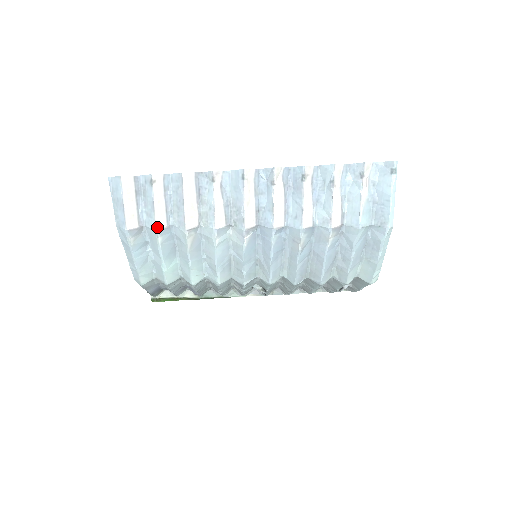
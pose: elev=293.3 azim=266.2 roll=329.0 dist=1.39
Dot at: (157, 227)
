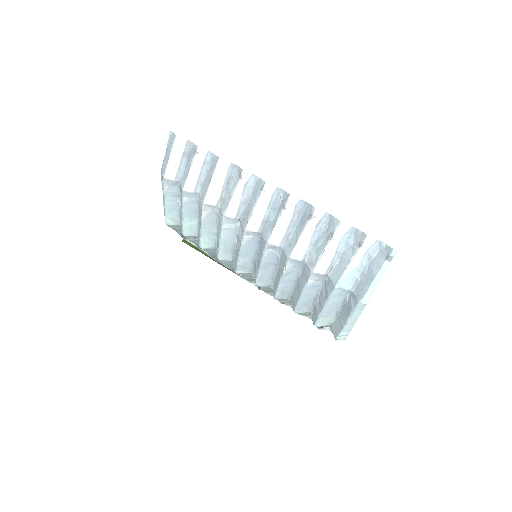
Dot at: (185, 188)
